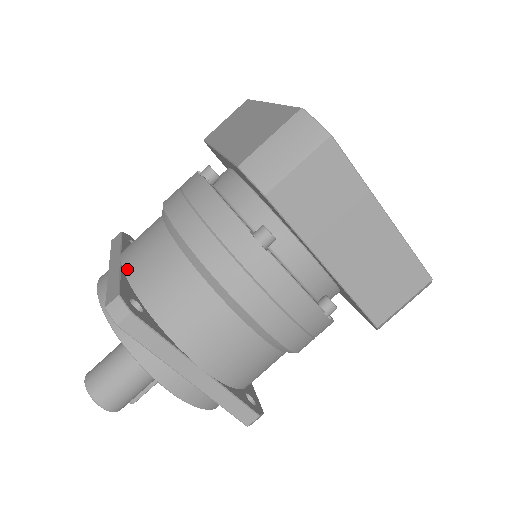
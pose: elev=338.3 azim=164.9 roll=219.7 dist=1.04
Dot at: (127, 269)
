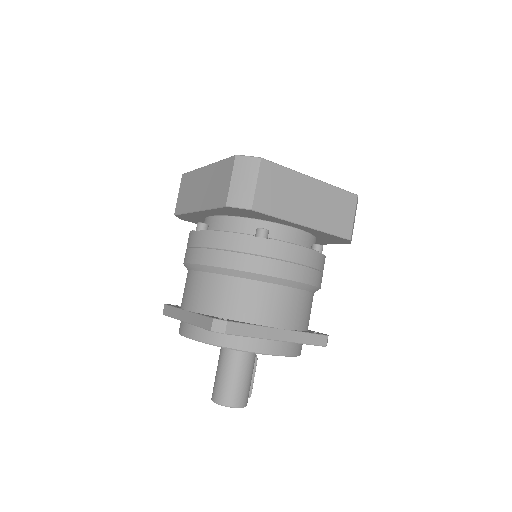
Dot at: (199, 310)
